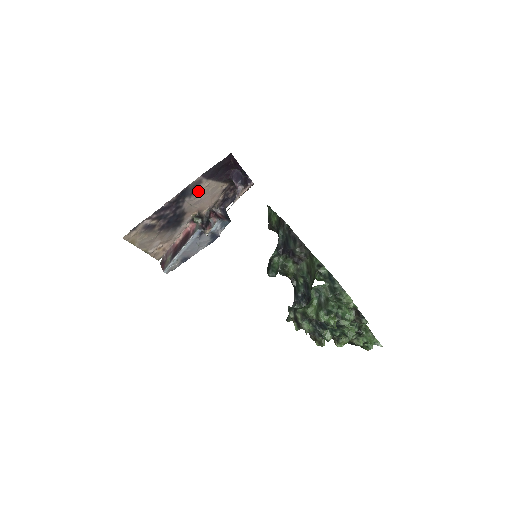
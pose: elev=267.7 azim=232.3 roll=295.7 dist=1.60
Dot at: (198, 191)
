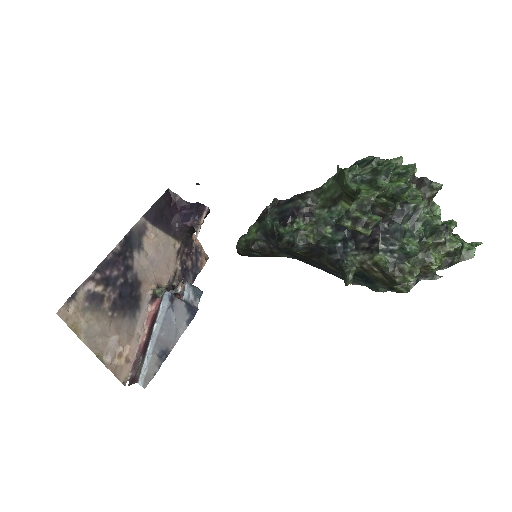
Dot at: (146, 244)
